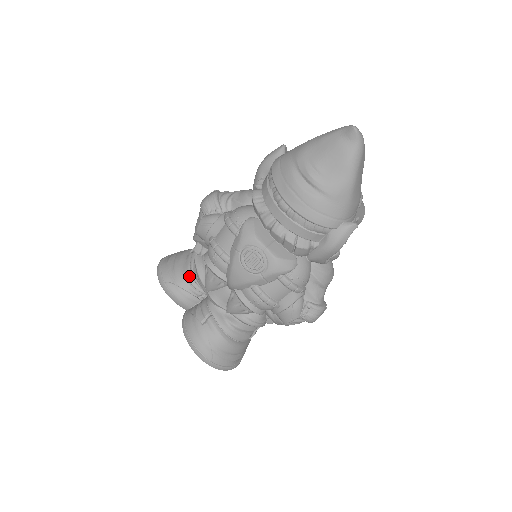
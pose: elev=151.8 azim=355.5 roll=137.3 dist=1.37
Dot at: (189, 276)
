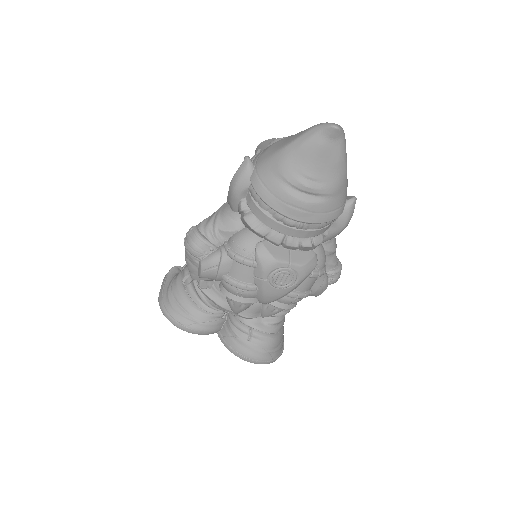
Dot at: (206, 308)
